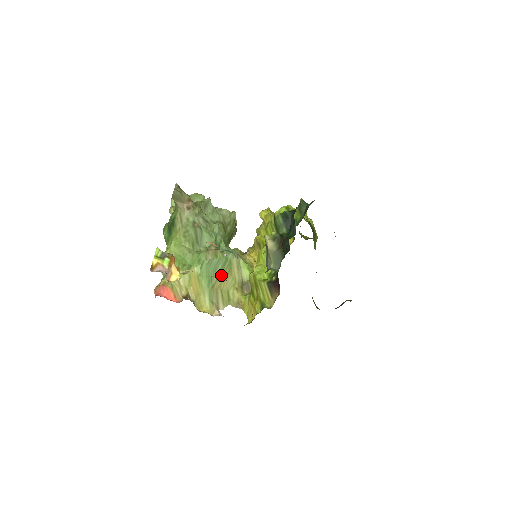
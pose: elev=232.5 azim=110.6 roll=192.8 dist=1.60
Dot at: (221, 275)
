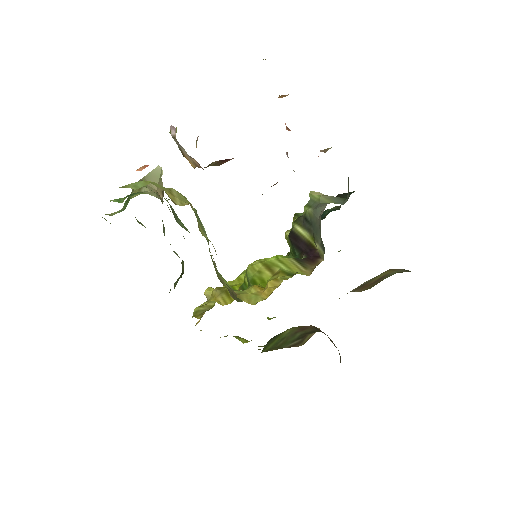
Dot at: occluded
